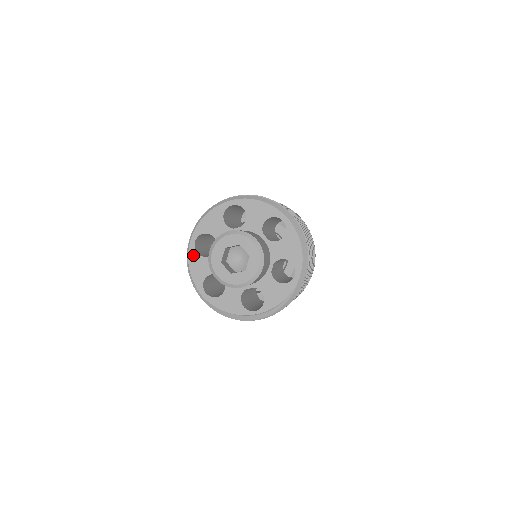
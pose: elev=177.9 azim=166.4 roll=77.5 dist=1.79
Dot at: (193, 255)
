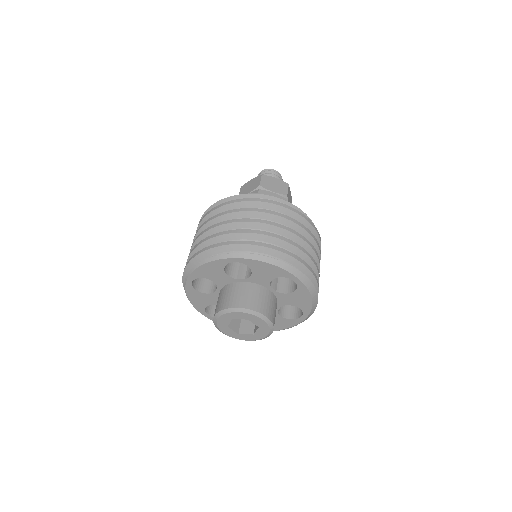
Dot at: (191, 291)
